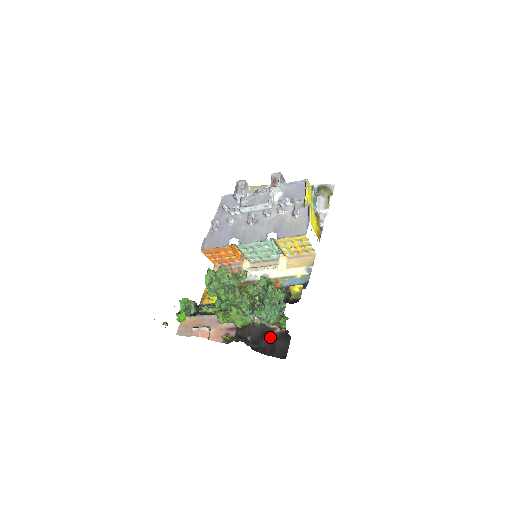
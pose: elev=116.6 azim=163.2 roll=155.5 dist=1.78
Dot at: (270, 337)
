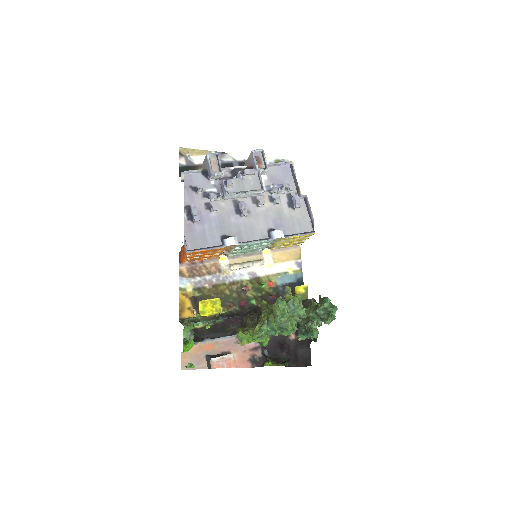
Dot at: (289, 346)
